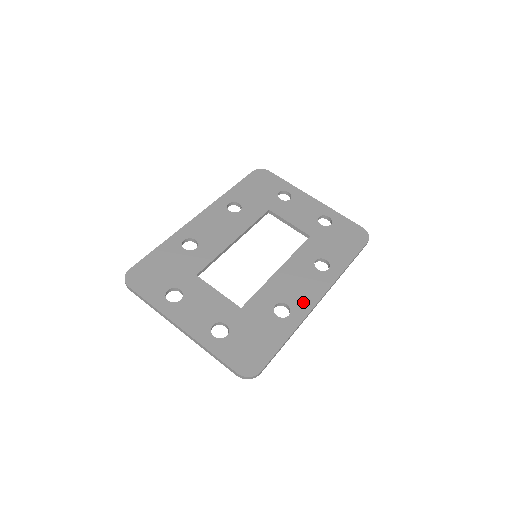
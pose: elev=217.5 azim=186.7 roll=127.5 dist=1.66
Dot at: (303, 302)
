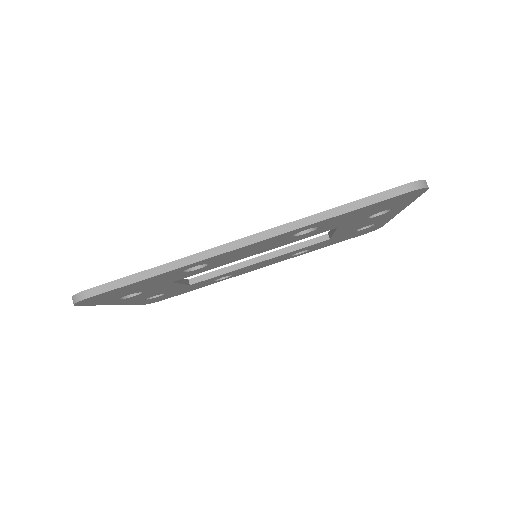
Dot at: occluded
